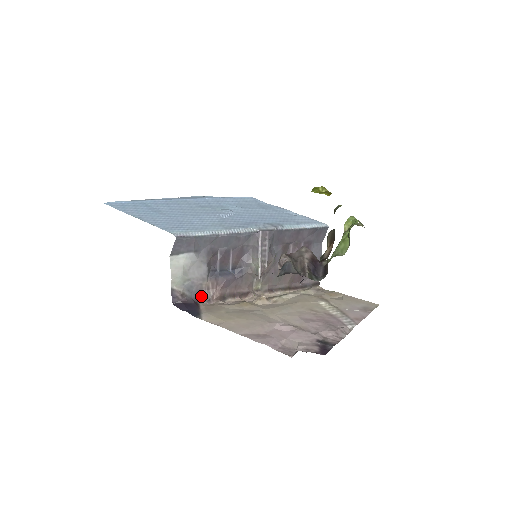
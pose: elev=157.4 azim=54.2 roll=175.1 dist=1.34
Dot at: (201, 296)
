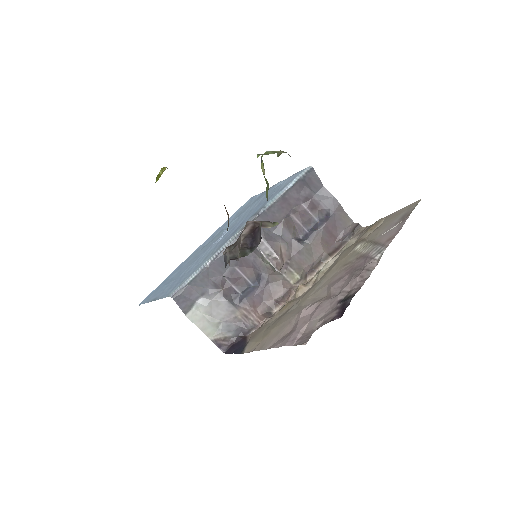
Dot at: (246, 327)
